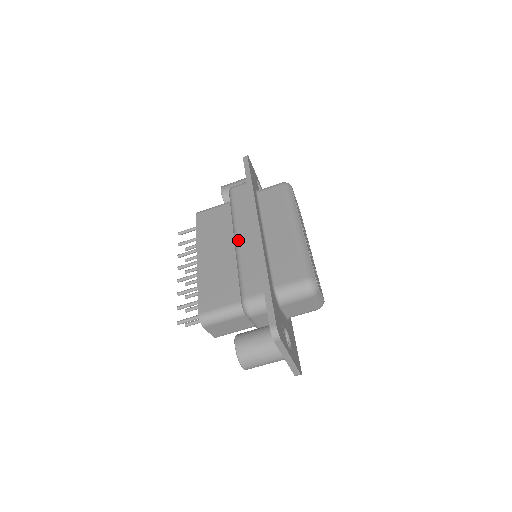
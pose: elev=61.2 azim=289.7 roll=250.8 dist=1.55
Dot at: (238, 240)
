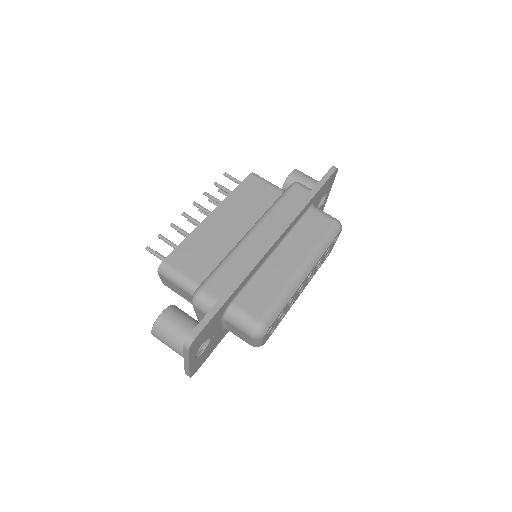
Dot at: (250, 235)
